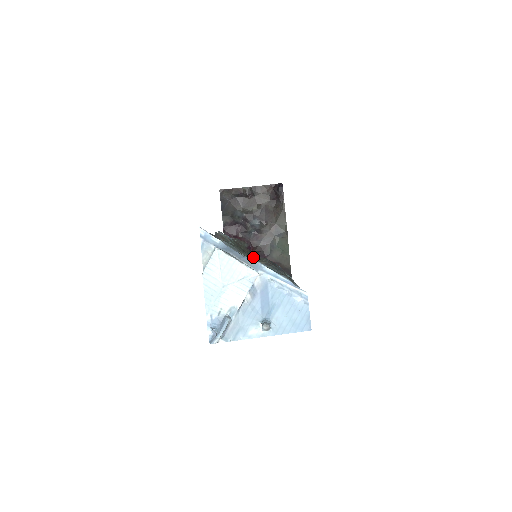
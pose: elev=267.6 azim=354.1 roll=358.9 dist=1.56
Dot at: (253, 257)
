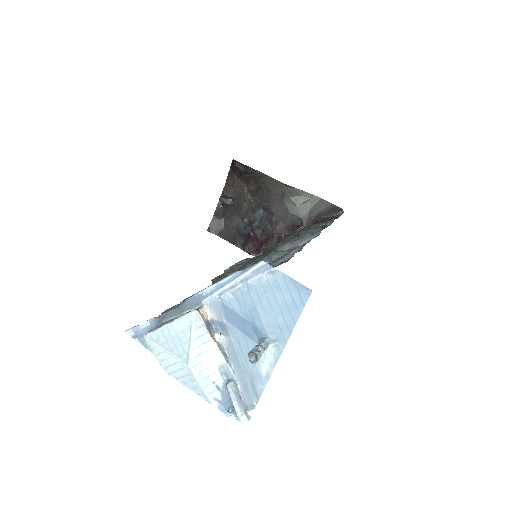
Dot at: occluded
